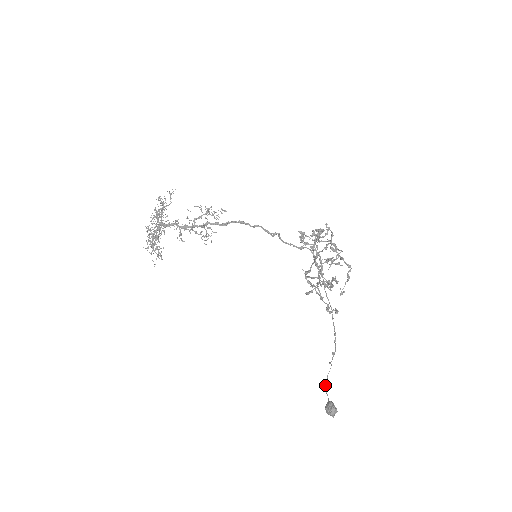
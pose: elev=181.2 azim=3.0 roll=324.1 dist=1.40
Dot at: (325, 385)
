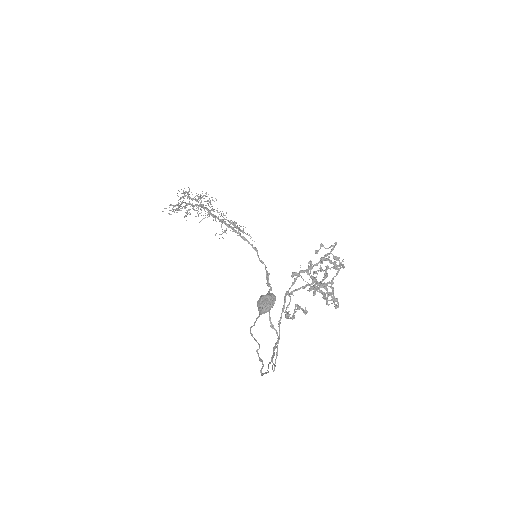
Dot at: occluded
